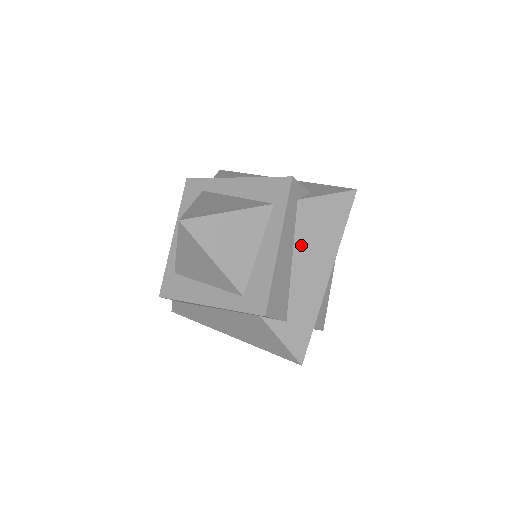
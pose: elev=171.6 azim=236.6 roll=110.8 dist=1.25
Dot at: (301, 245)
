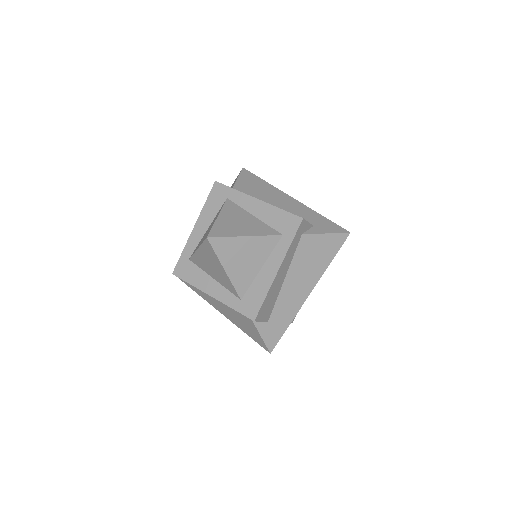
Dot at: (295, 269)
